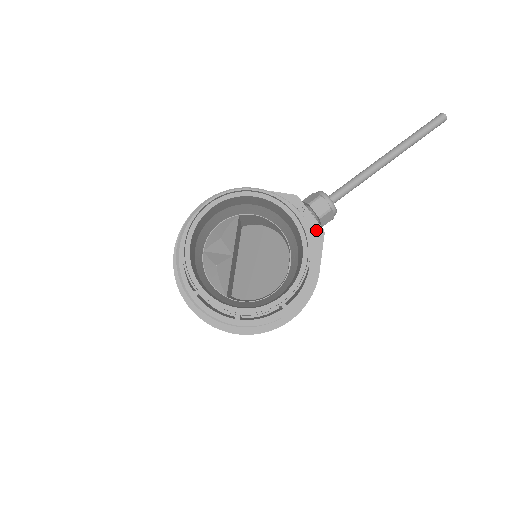
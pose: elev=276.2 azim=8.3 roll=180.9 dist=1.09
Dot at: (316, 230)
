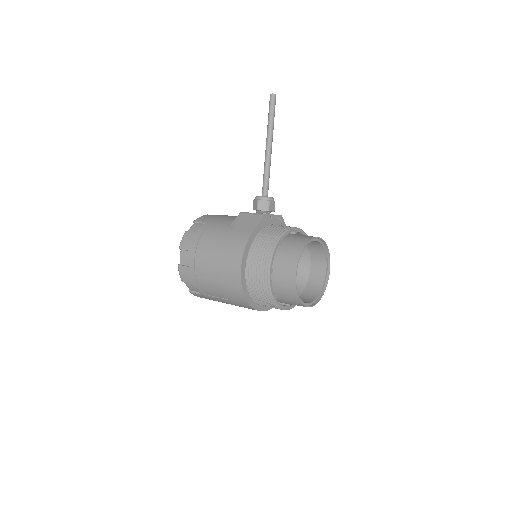
Dot at: (279, 219)
